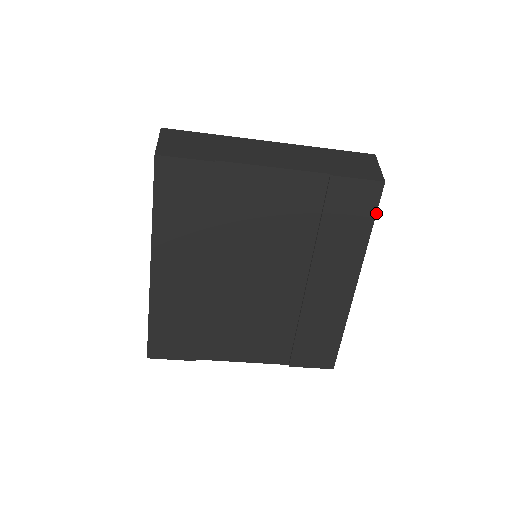
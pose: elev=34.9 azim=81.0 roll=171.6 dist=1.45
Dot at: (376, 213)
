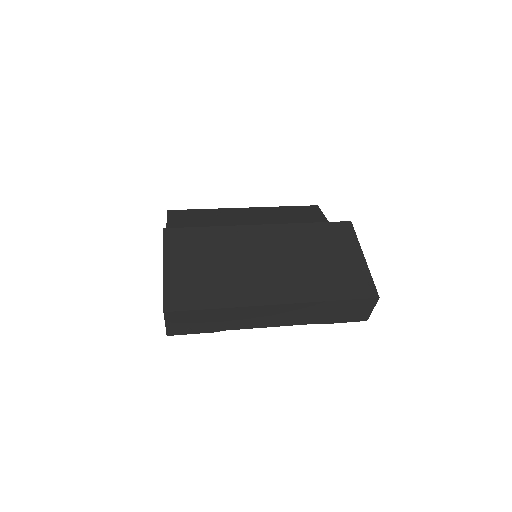
Dot at: occluded
